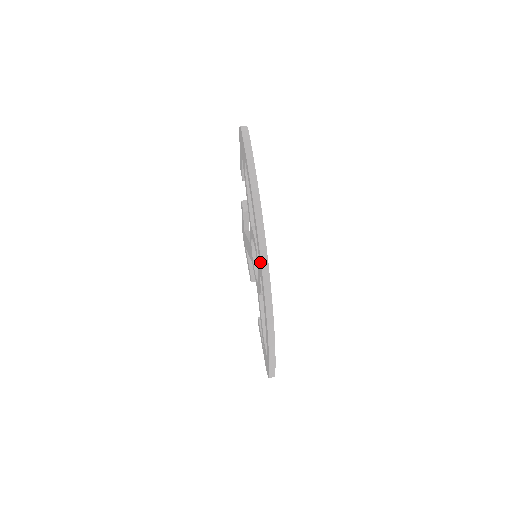
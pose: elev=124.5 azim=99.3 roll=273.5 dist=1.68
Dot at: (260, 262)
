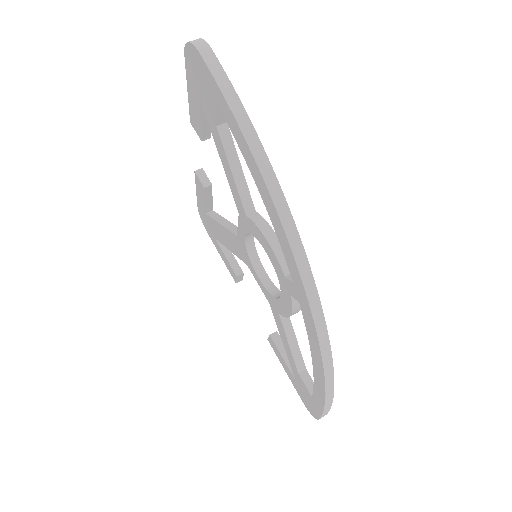
Dot at: (298, 280)
